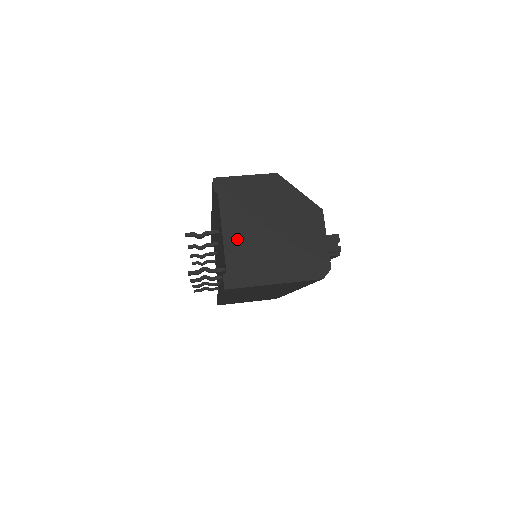
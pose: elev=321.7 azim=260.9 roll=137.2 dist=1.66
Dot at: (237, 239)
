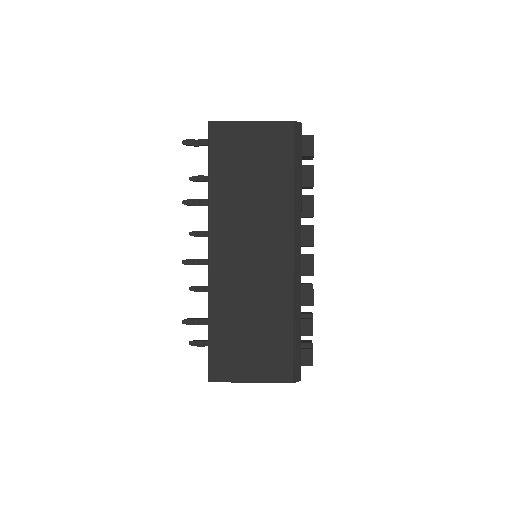
Dot at: occluded
